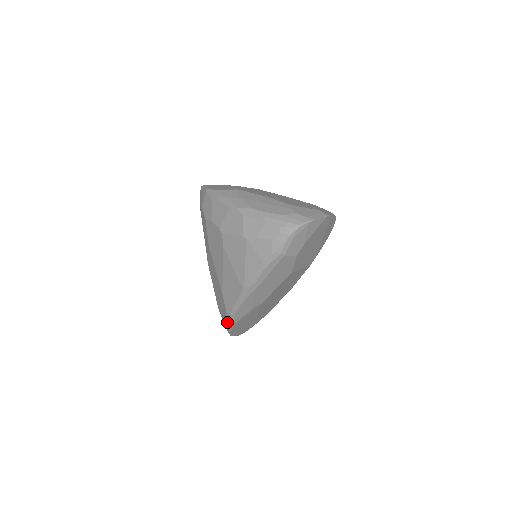
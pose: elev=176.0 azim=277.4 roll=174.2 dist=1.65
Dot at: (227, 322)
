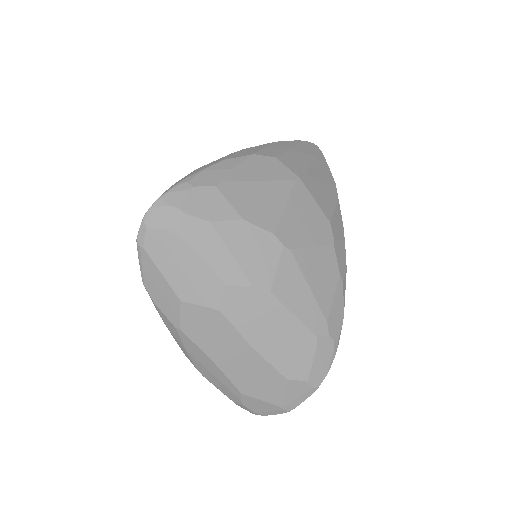
Dot at: occluded
